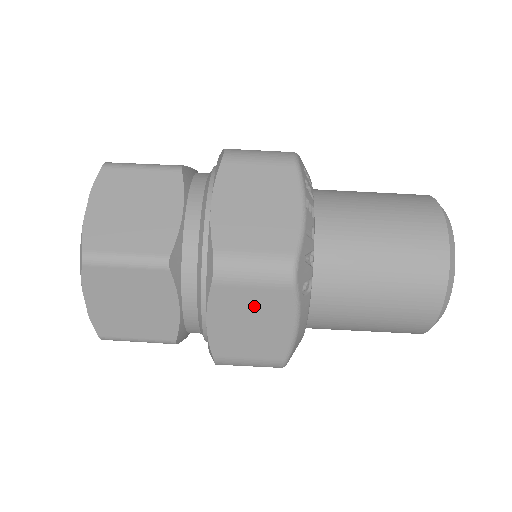
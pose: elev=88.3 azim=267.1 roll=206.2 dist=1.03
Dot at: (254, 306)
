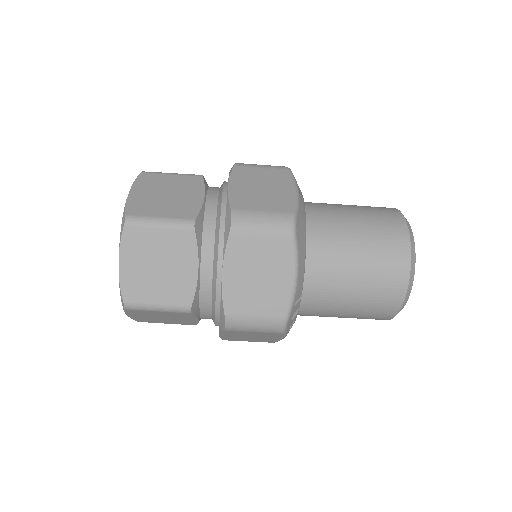
Dot at: occluded
